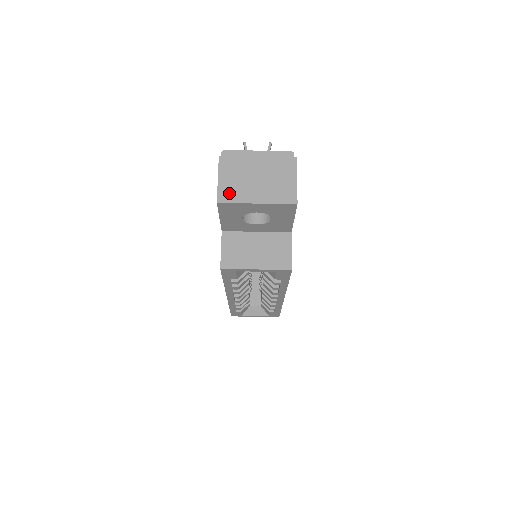
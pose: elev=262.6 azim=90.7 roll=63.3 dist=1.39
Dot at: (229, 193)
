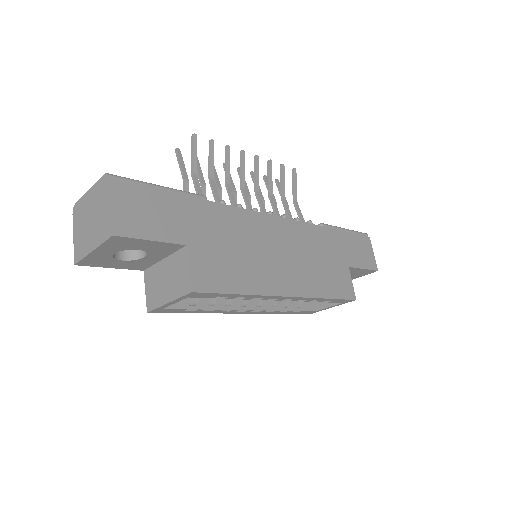
Dot at: (79, 250)
